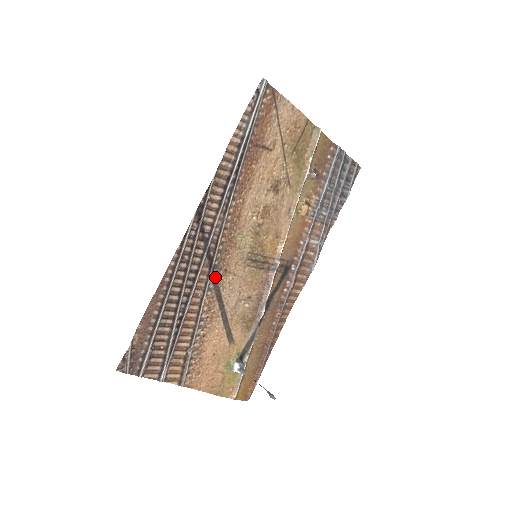
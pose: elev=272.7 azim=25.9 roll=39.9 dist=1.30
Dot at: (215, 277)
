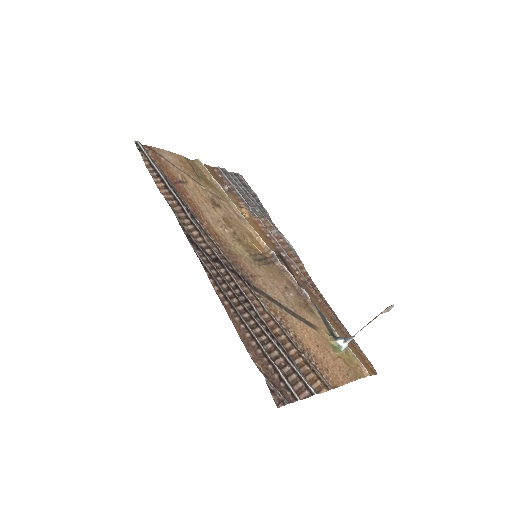
Dot at: (251, 285)
